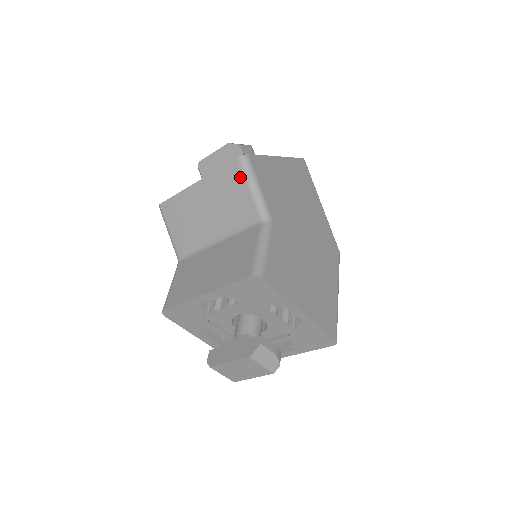
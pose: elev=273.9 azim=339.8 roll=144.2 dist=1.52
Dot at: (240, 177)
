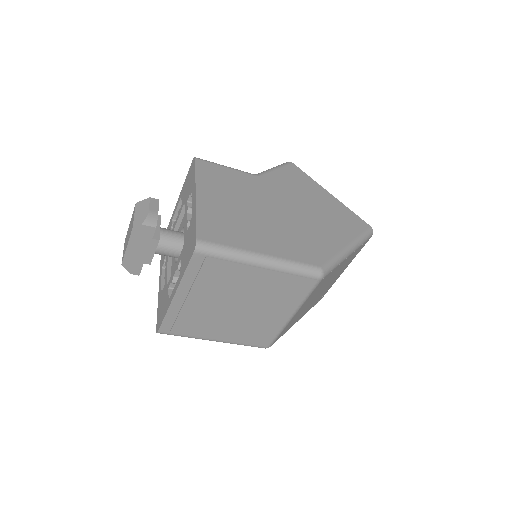
Dot at: occluded
